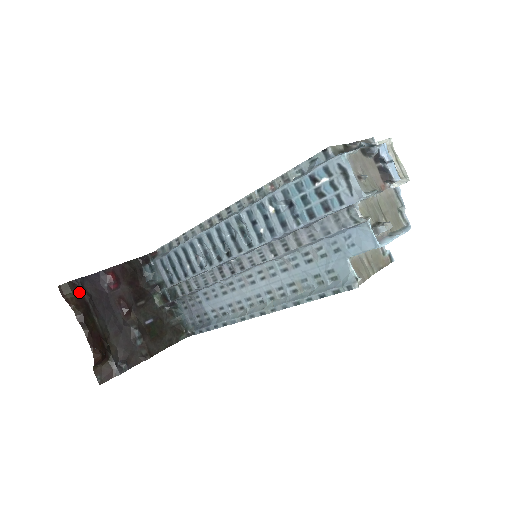
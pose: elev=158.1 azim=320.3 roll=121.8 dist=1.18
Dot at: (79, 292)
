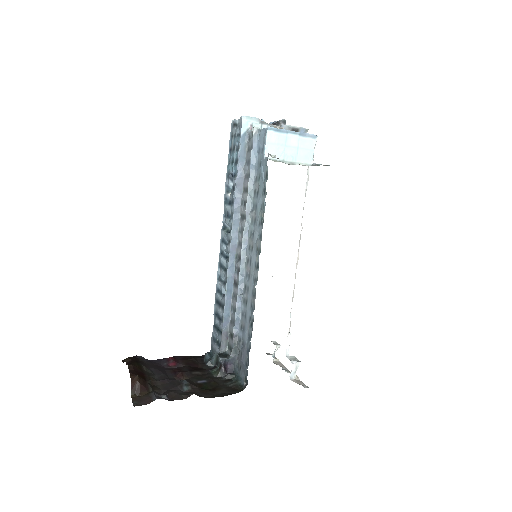
Dot at: occluded
